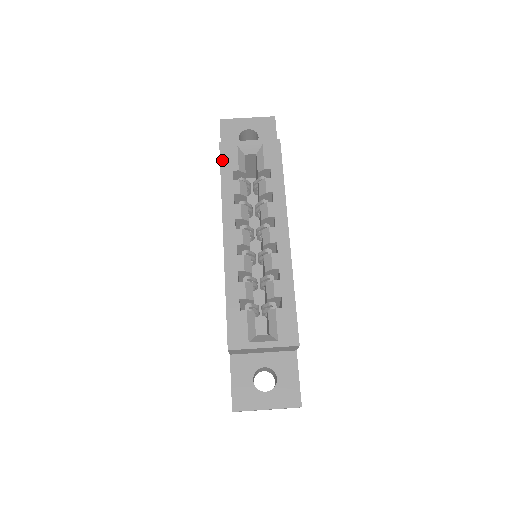
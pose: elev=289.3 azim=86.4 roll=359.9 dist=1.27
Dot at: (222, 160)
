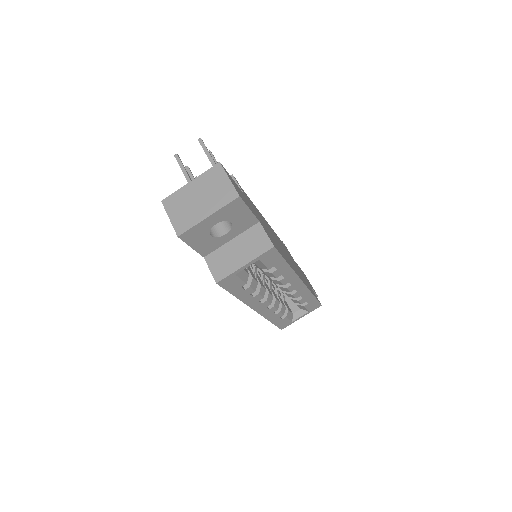
Dot at: (227, 289)
